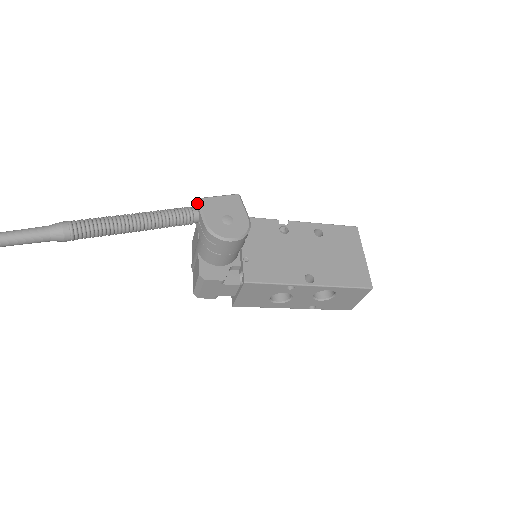
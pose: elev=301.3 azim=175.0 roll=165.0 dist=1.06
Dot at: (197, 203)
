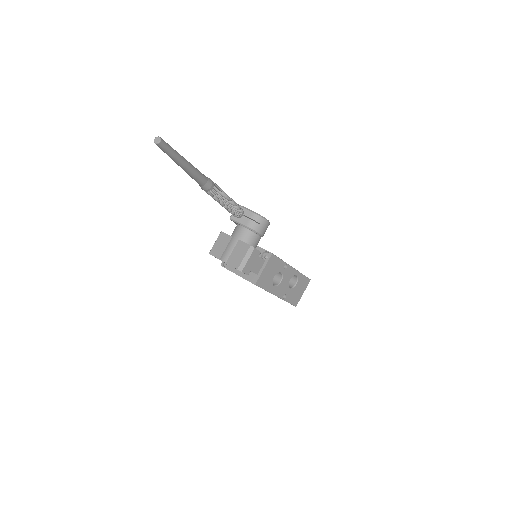
Dot at: (240, 206)
